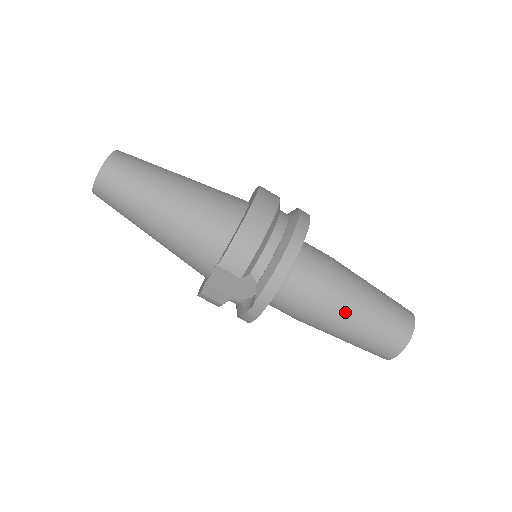
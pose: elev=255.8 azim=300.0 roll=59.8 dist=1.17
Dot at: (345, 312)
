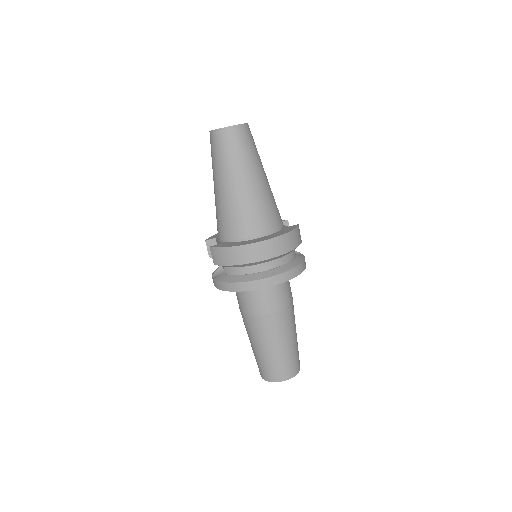
Dot at: (254, 334)
